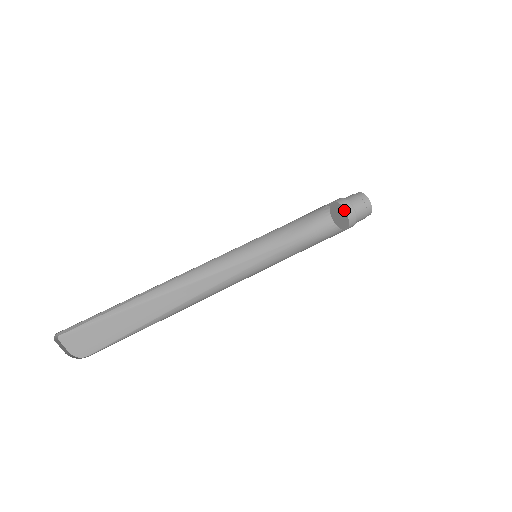
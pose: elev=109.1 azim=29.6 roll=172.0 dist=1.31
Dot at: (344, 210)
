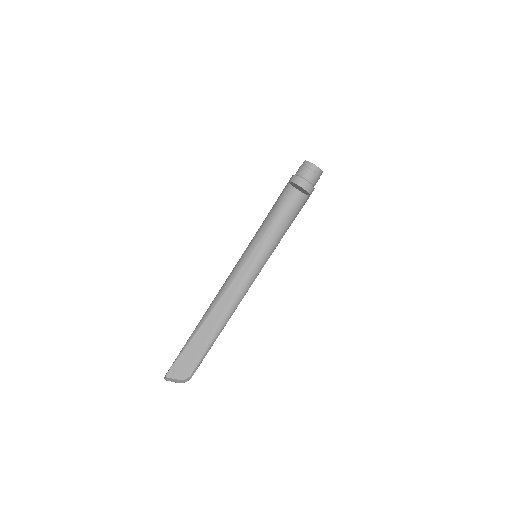
Dot at: (304, 190)
